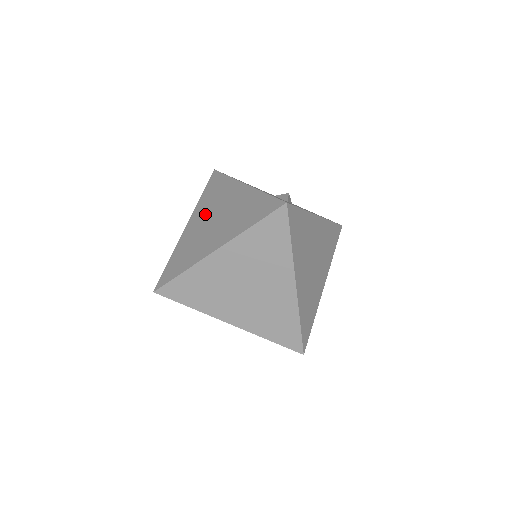
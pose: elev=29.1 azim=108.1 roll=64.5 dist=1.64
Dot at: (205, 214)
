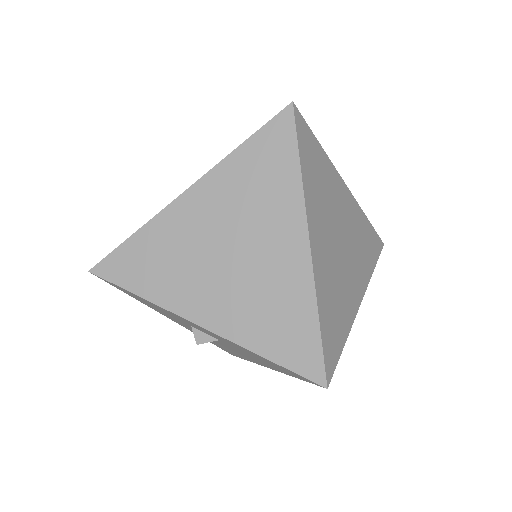
Dot at: occluded
